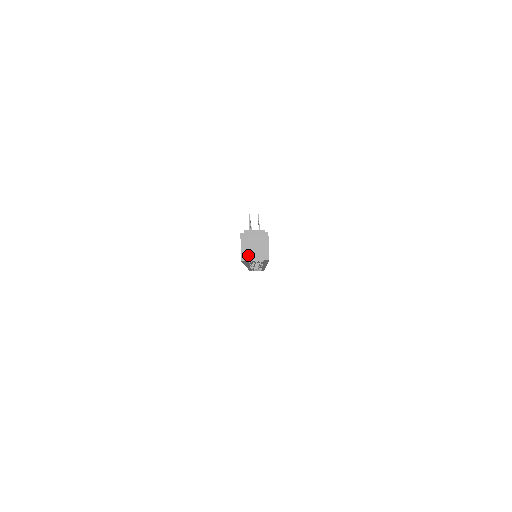
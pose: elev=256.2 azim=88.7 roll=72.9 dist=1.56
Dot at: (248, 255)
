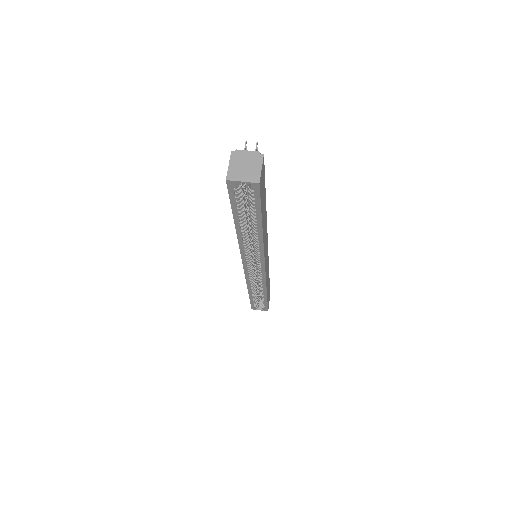
Dot at: (235, 175)
